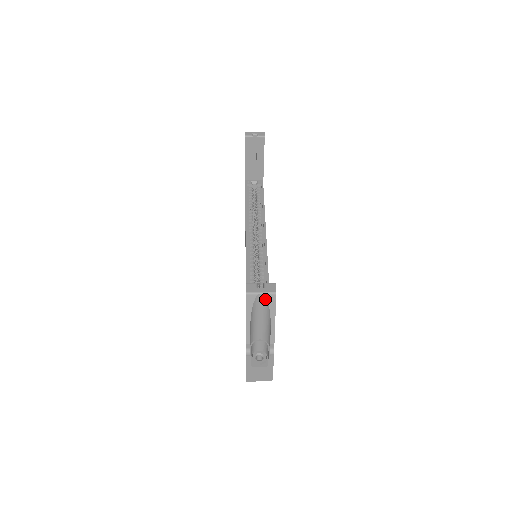
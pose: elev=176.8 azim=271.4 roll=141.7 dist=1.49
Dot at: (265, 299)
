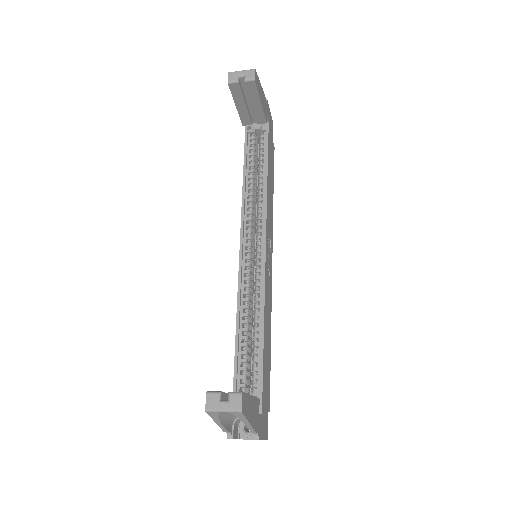
Dot at: (231, 413)
